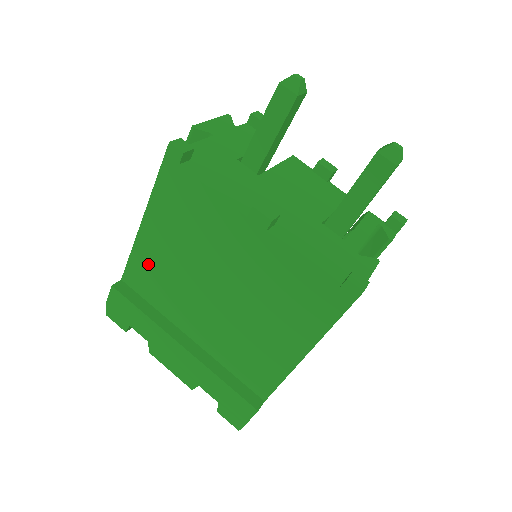
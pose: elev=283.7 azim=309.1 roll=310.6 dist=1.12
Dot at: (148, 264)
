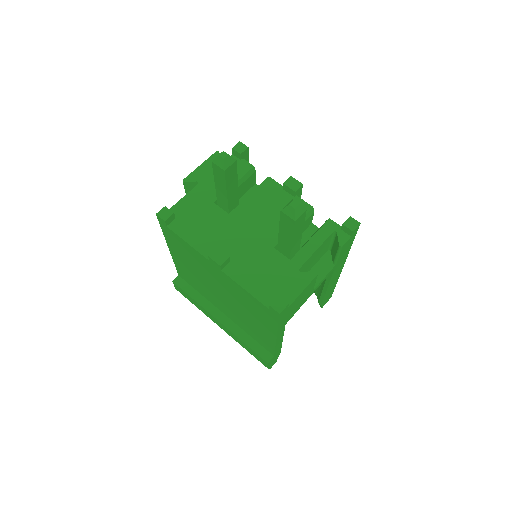
Dot at: (184, 271)
